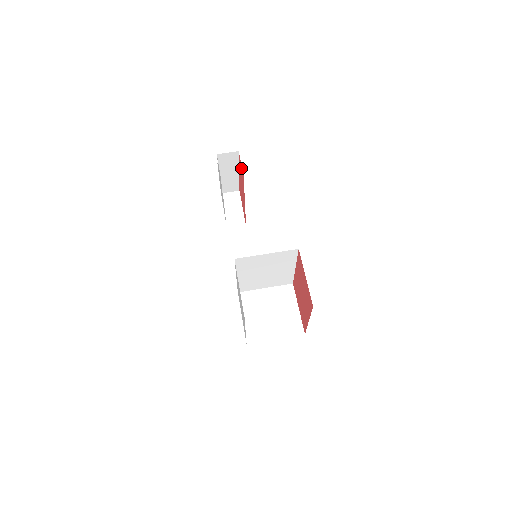
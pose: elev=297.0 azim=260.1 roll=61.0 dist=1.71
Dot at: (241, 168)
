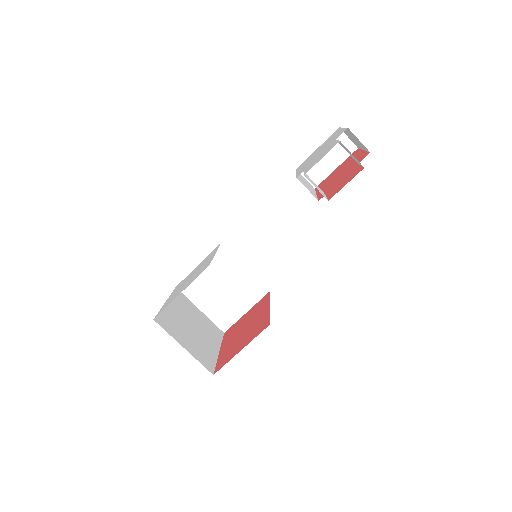
Dot at: (344, 184)
